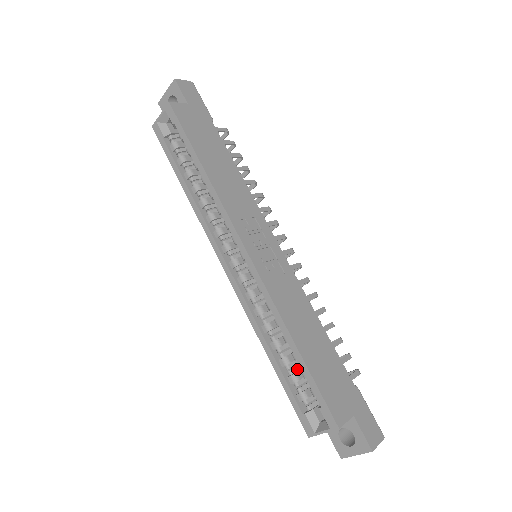
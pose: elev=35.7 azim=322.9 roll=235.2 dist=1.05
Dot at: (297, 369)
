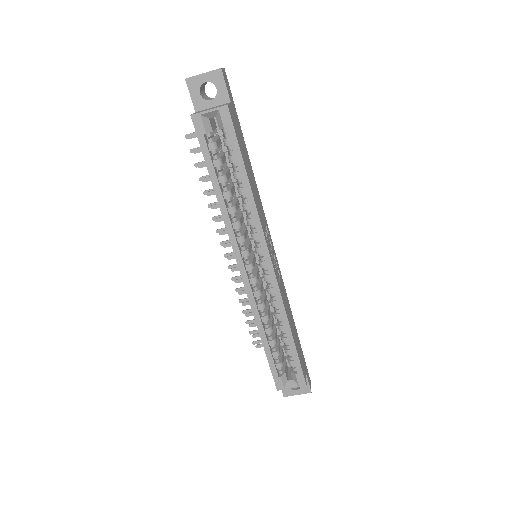
Dot at: (277, 346)
